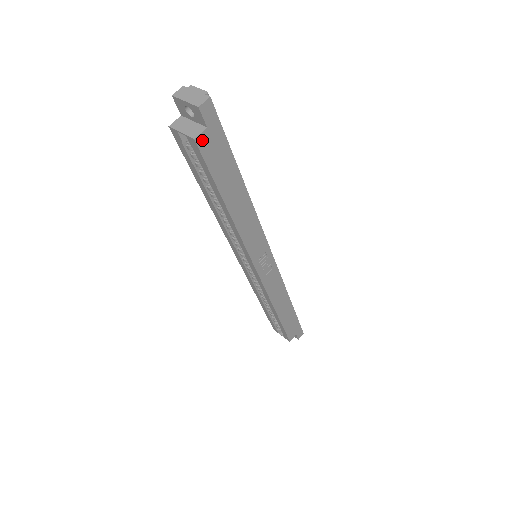
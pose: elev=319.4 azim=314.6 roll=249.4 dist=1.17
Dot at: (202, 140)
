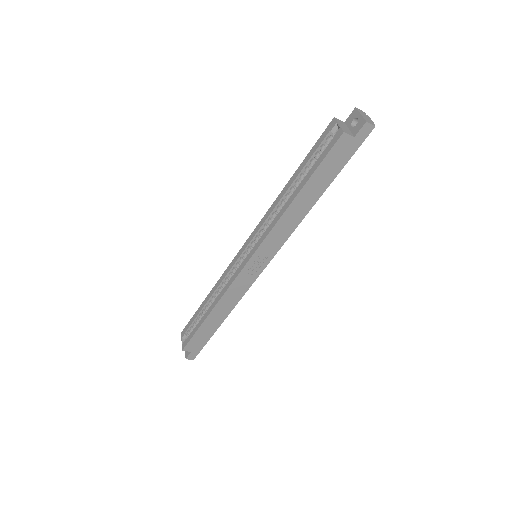
Dot at: (345, 139)
